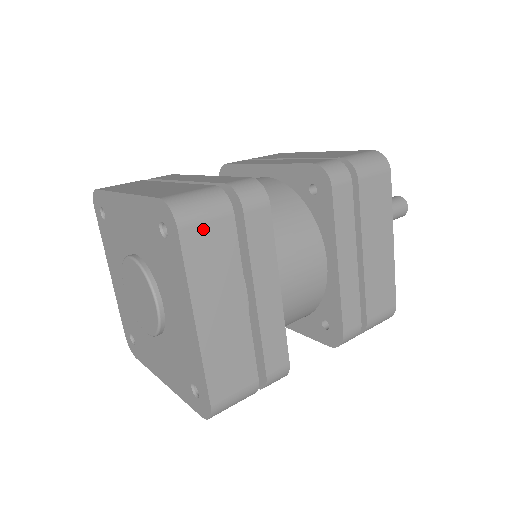
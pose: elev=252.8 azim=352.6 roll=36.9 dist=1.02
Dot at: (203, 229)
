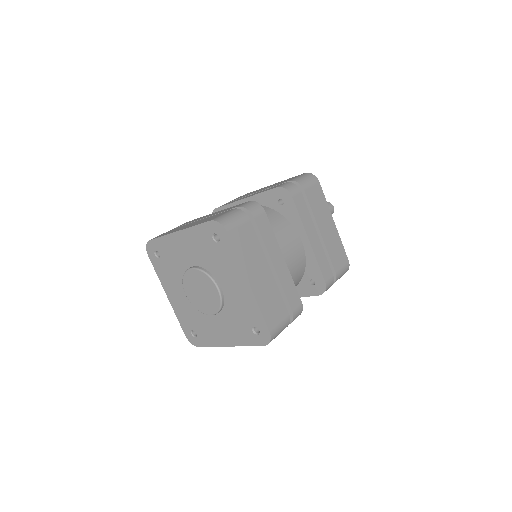
Dot at: (238, 230)
